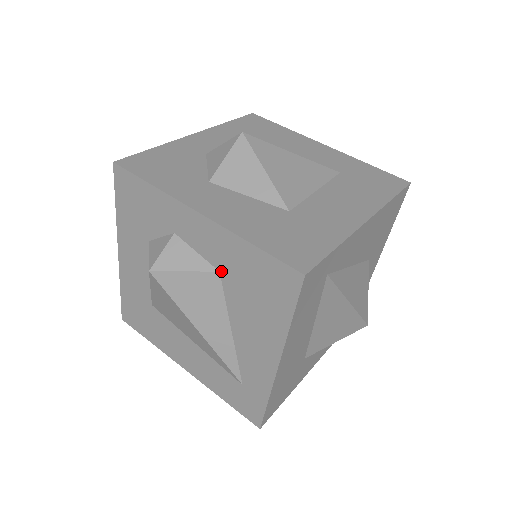
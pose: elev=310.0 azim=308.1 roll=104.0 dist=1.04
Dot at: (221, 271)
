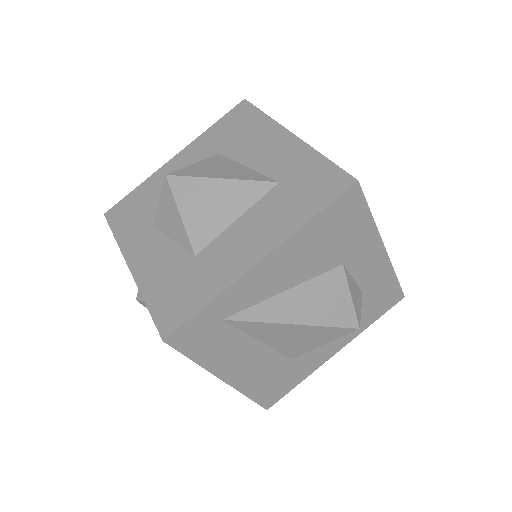
Dot at: occluded
